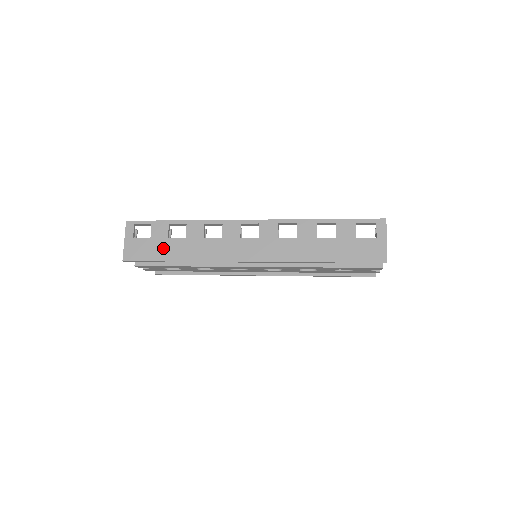
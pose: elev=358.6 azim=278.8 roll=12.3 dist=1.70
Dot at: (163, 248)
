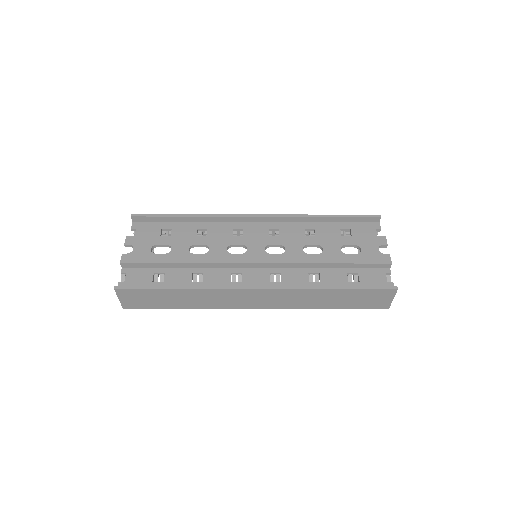
Dot at: occluded
